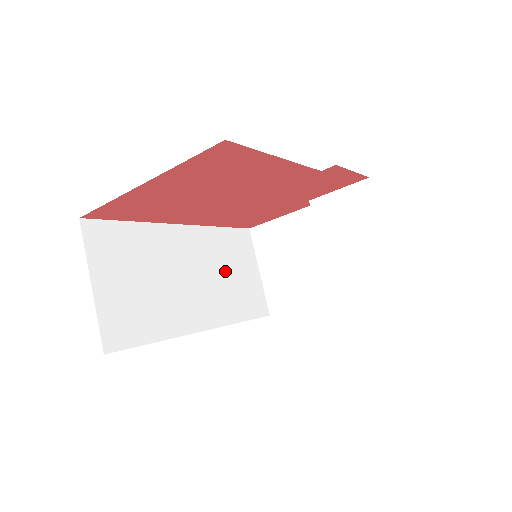
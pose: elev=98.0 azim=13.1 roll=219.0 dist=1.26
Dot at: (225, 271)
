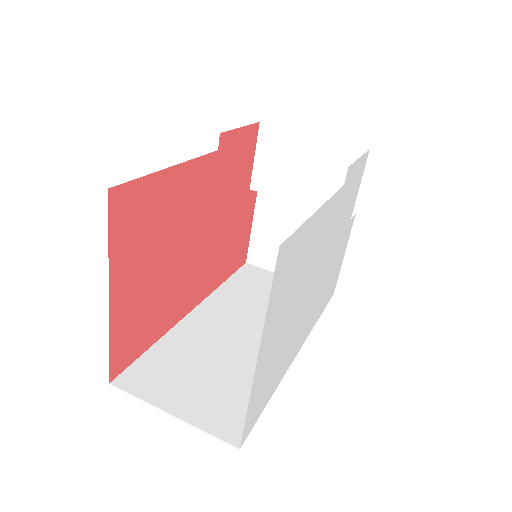
Dot at: (263, 303)
